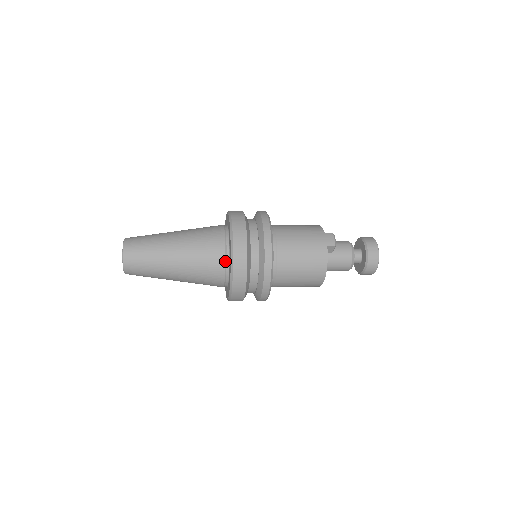
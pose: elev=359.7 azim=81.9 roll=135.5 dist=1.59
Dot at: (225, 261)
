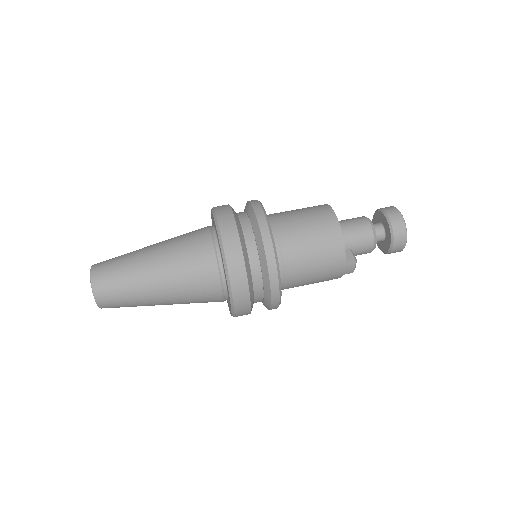
Dot at: (223, 301)
